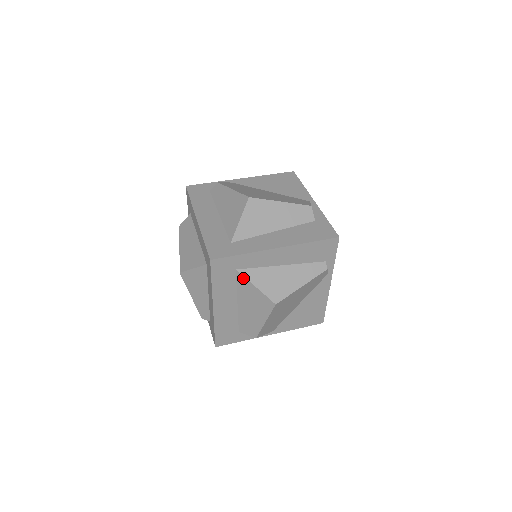
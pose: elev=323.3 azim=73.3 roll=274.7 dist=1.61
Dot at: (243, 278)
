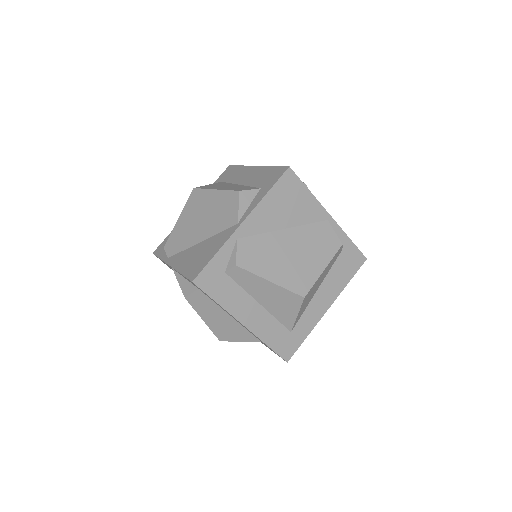
Dot at: occluded
